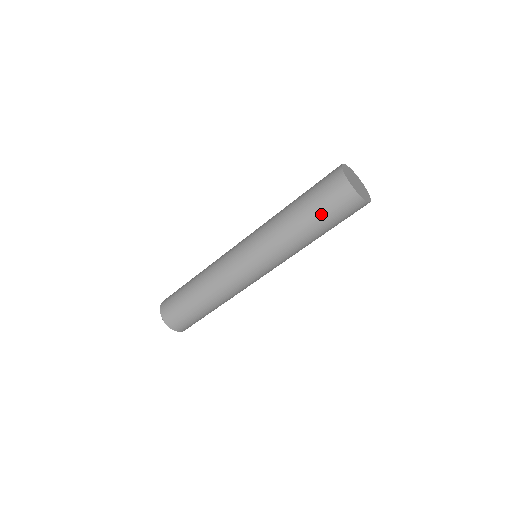
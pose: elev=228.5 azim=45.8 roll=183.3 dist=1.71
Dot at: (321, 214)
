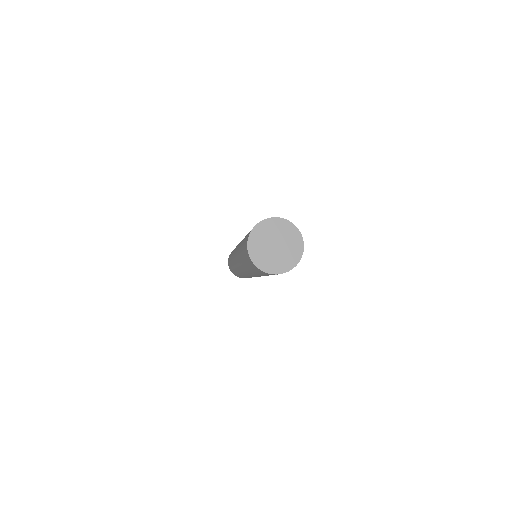
Dot at: occluded
